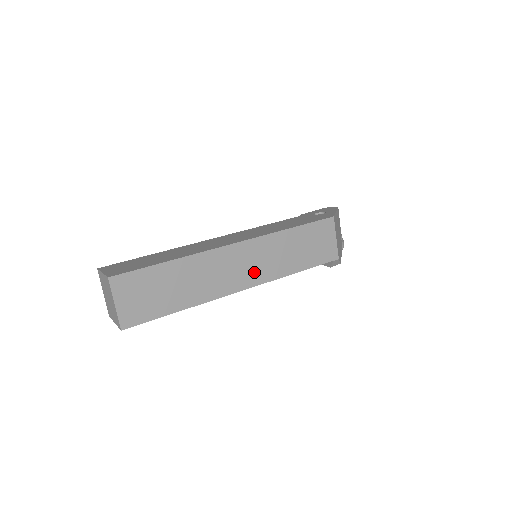
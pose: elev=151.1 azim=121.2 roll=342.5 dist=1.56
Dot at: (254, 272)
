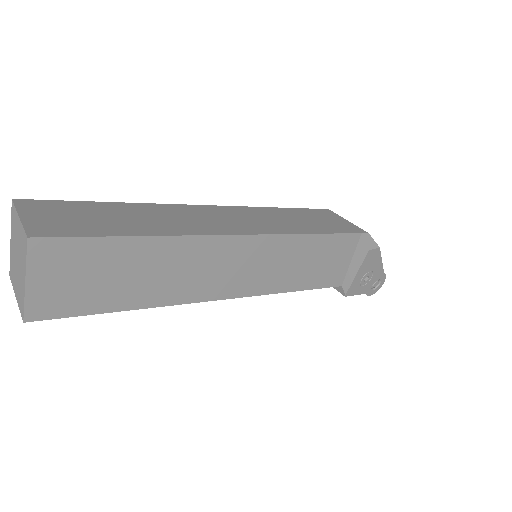
Dot at: (248, 225)
